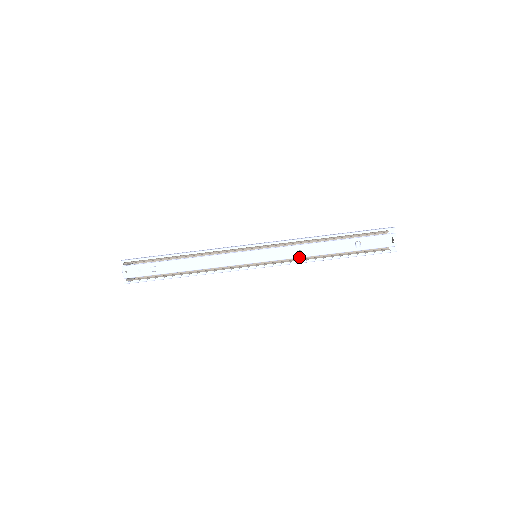
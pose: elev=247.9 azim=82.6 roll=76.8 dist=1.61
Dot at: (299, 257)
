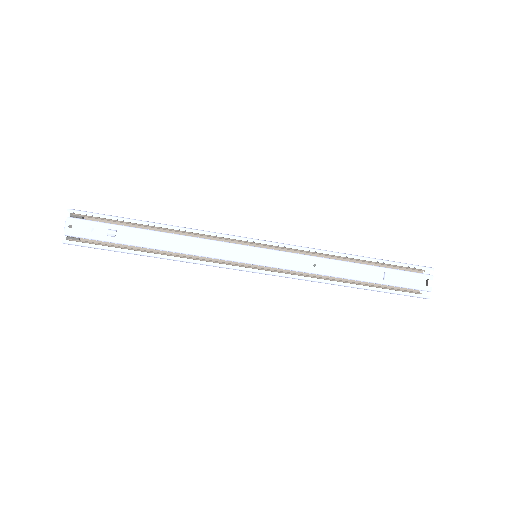
Dot at: (311, 272)
